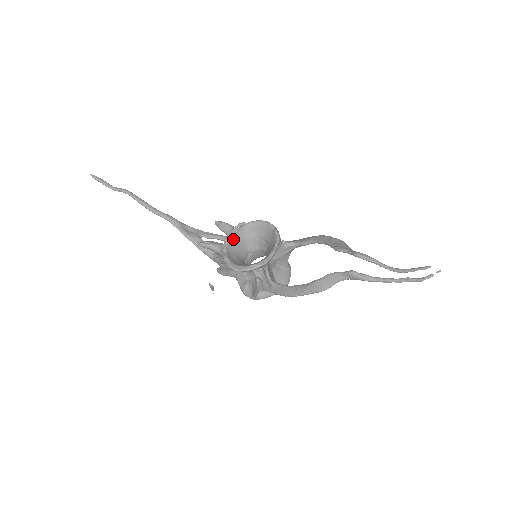
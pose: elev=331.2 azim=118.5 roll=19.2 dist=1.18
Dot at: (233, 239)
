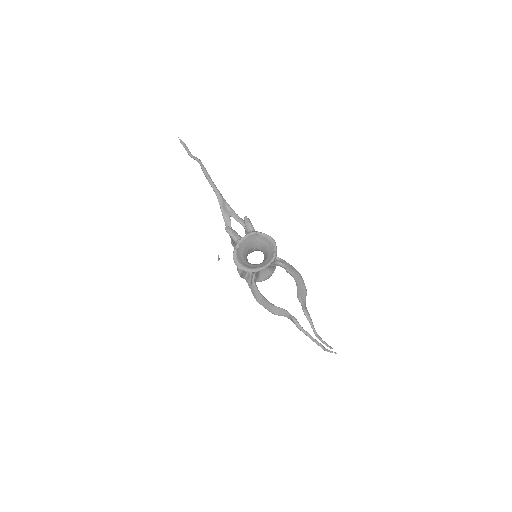
Dot at: (248, 239)
